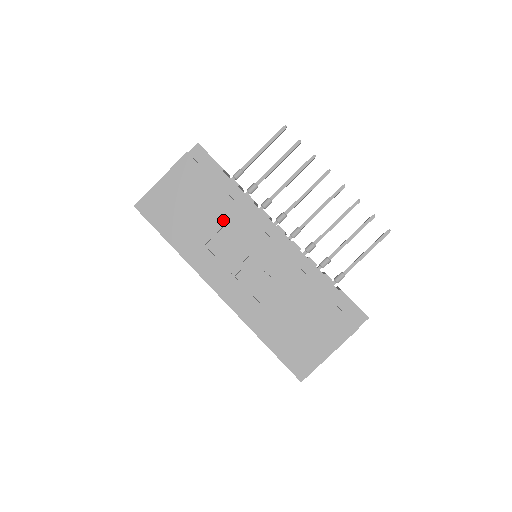
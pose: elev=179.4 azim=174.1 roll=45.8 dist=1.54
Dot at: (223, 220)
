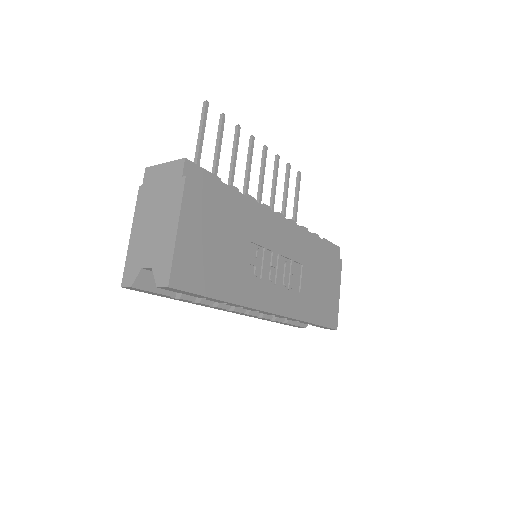
Dot at: (248, 236)
